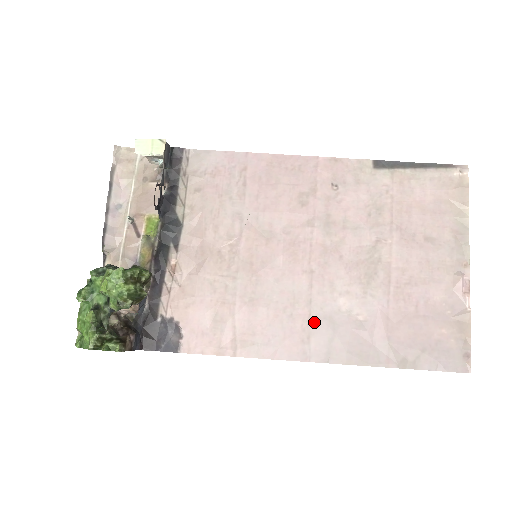
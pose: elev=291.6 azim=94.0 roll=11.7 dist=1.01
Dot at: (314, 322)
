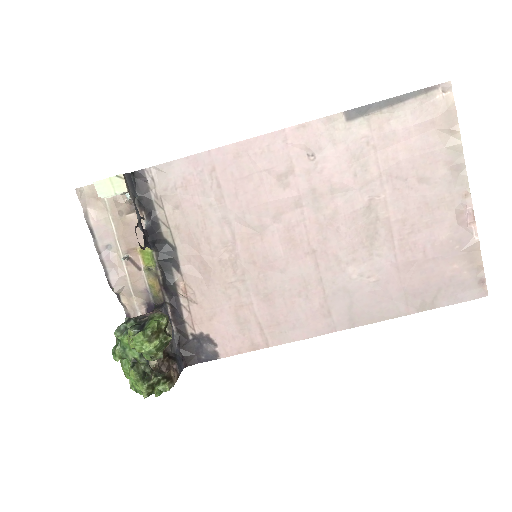
Dot at: (330, 297)
